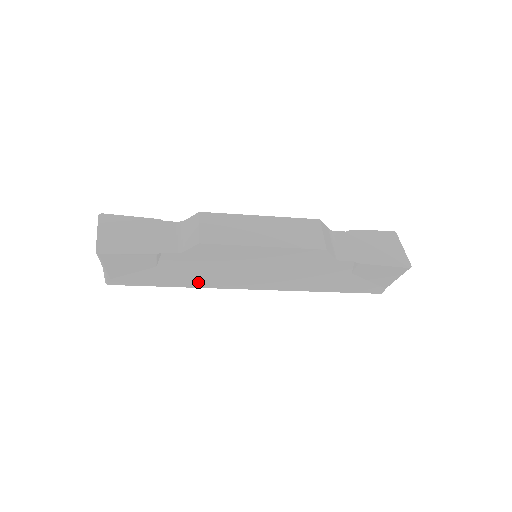
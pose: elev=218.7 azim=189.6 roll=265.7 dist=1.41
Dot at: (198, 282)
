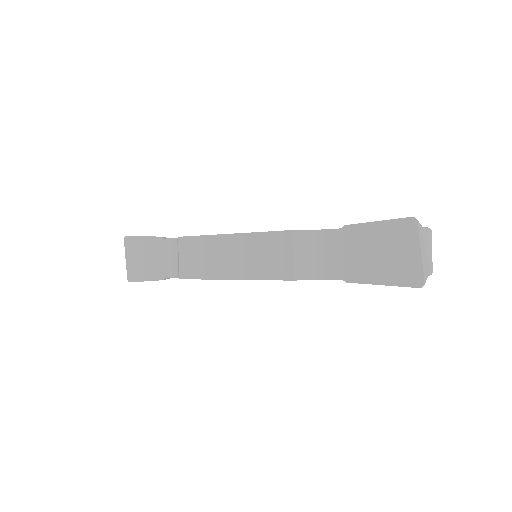
Dot at: occluded
